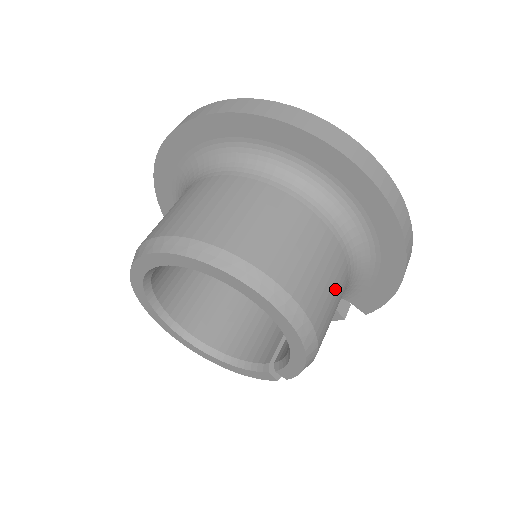
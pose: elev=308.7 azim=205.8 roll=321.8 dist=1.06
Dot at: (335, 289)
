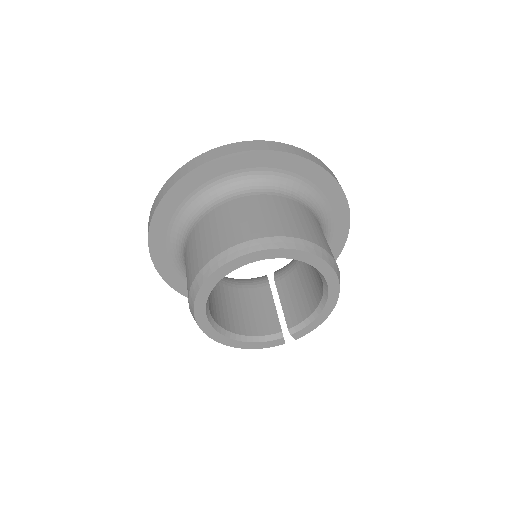
Dot at: occluded
